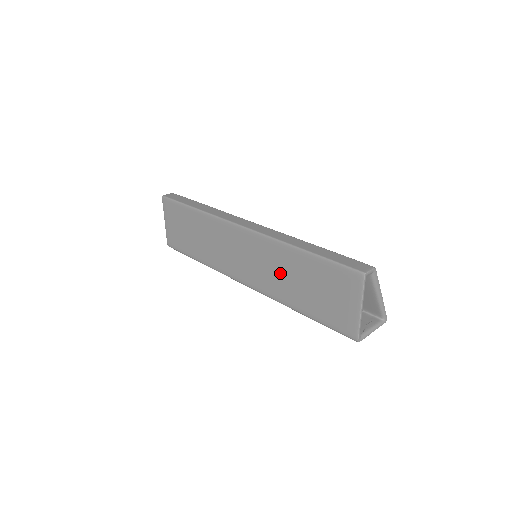
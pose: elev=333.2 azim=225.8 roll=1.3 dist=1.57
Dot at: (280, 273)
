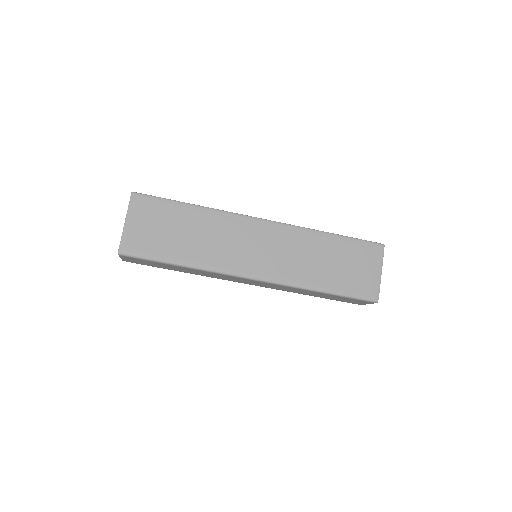
Dot at: (306, 257)
